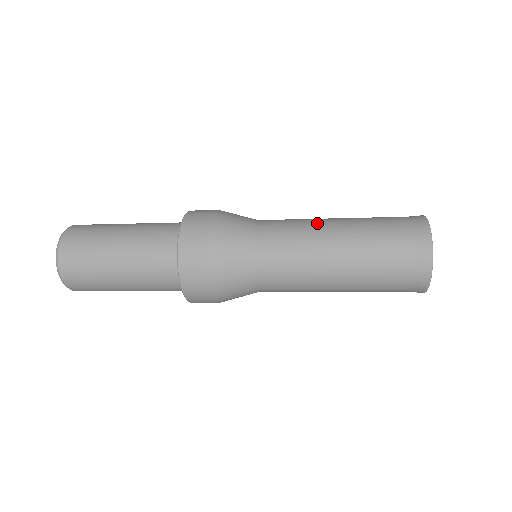
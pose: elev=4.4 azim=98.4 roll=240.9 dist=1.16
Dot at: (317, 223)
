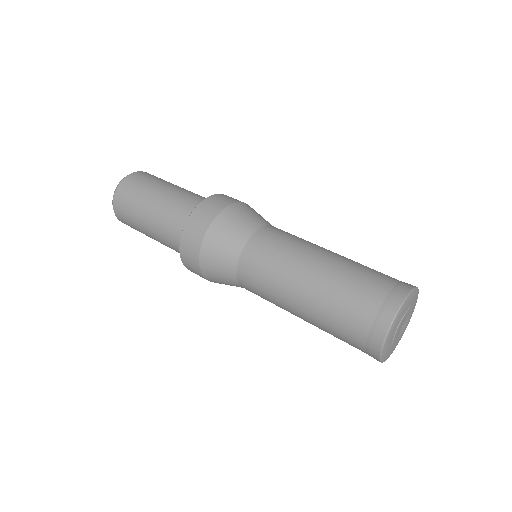
Dot at: (294, 267)
